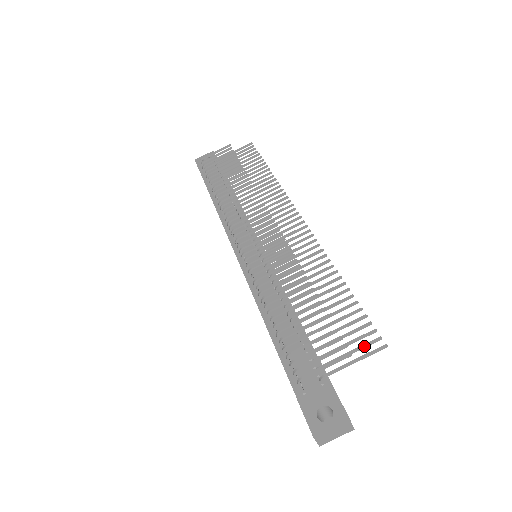
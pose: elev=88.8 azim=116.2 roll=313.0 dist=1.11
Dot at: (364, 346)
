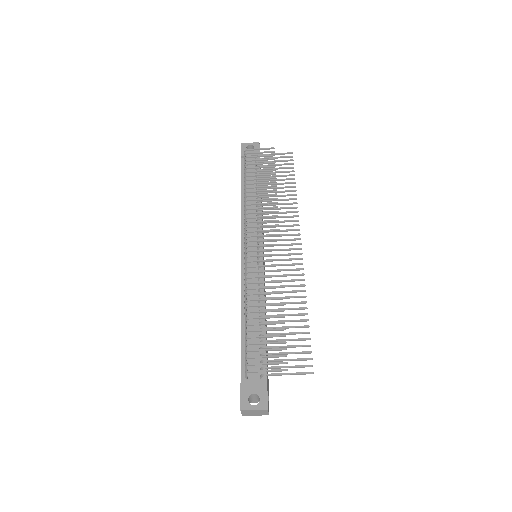
Dot at: (299, 367)
